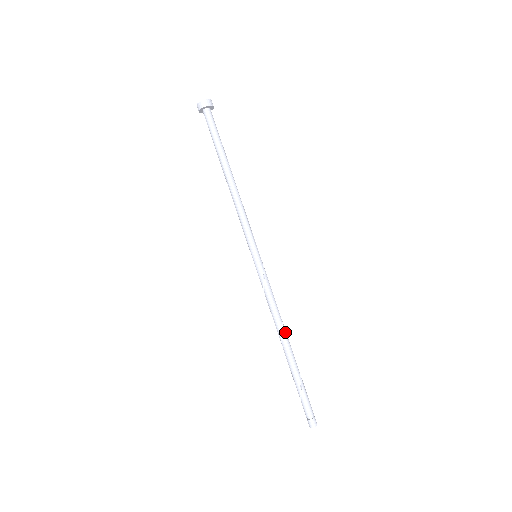
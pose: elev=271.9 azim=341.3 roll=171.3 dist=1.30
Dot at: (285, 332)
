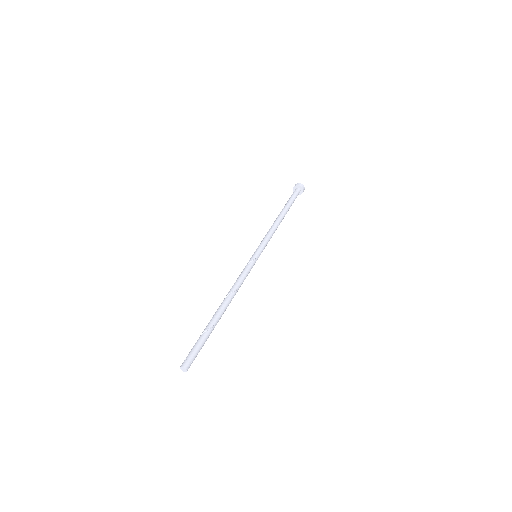
Dot at: (227, 298)
